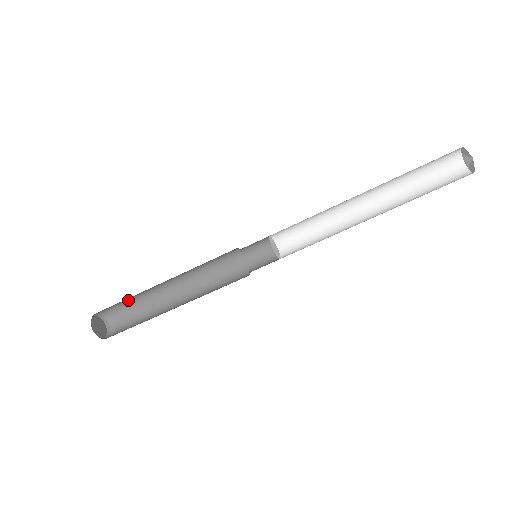
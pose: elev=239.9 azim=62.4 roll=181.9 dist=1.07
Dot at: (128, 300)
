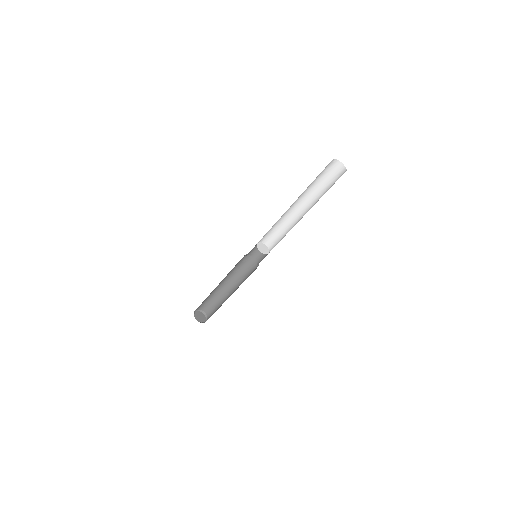
Dot at: occluded
